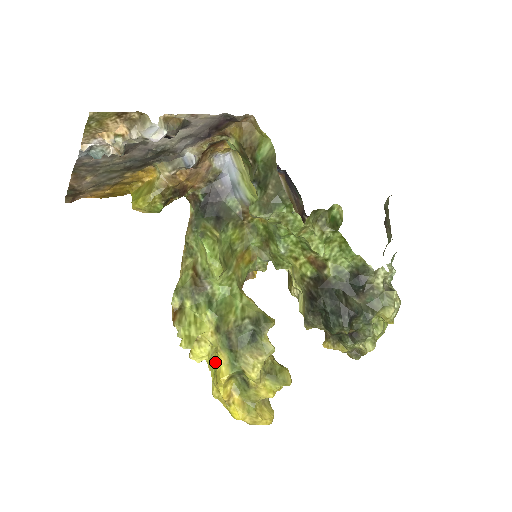
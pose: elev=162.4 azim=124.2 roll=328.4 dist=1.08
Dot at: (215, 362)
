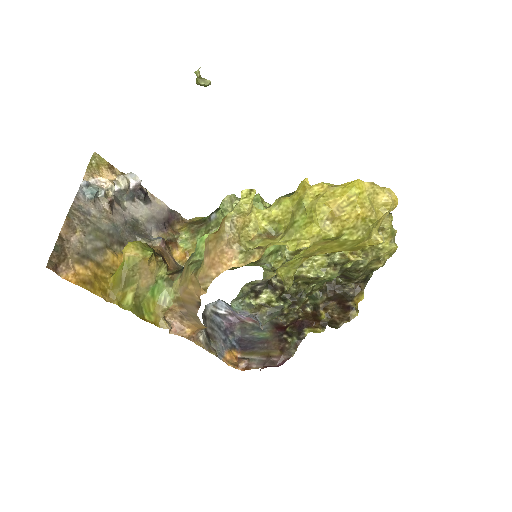
Dot at: (293, 219)
